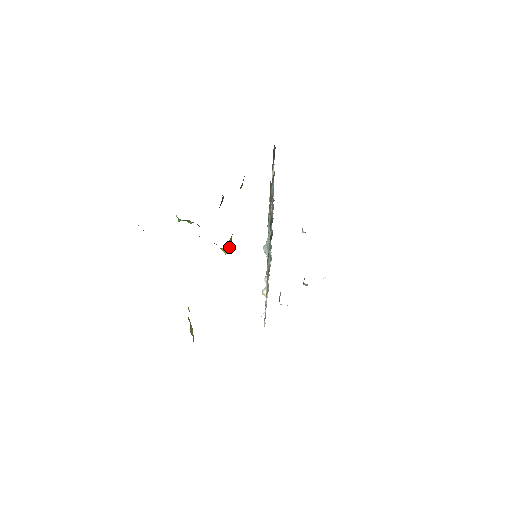
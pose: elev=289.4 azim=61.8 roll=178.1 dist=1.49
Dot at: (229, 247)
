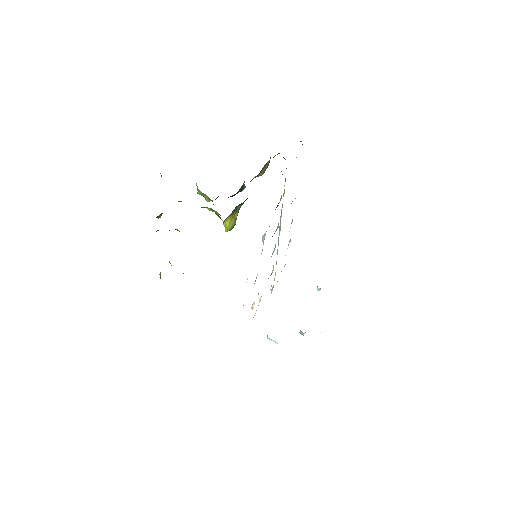
Dot at: (231, 225)
